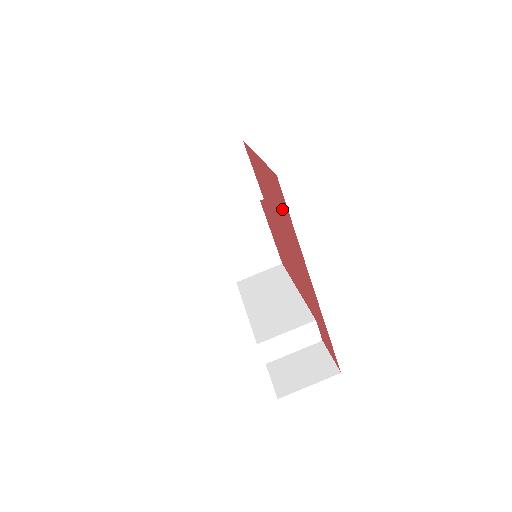
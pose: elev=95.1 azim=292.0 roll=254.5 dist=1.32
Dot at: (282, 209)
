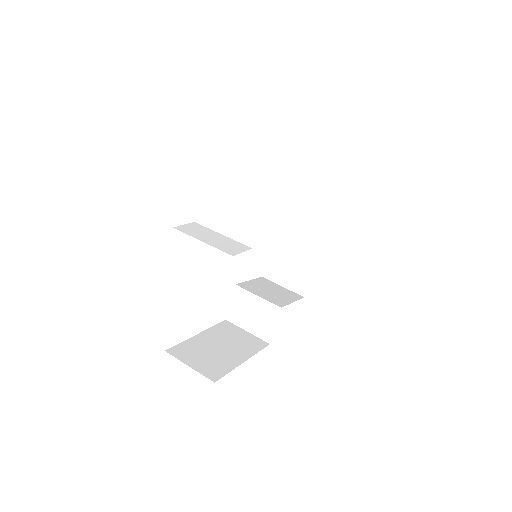
Dot at: occluded
